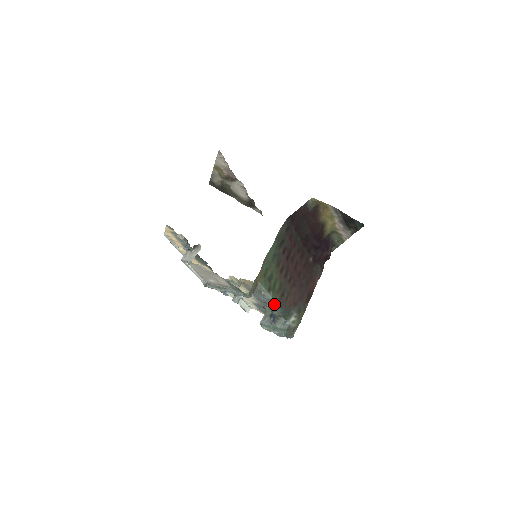
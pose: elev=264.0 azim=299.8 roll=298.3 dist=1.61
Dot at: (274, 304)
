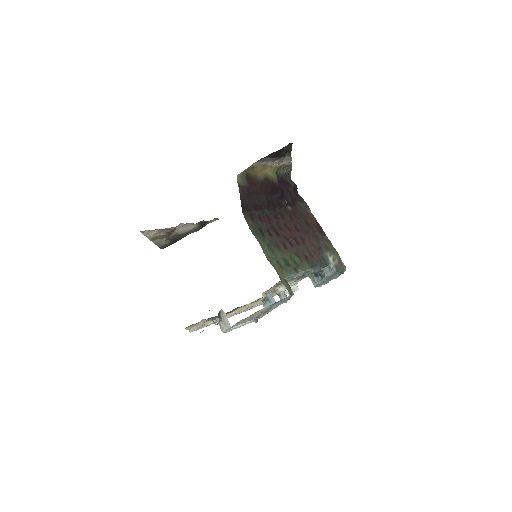
Dot at: (310, 271)
